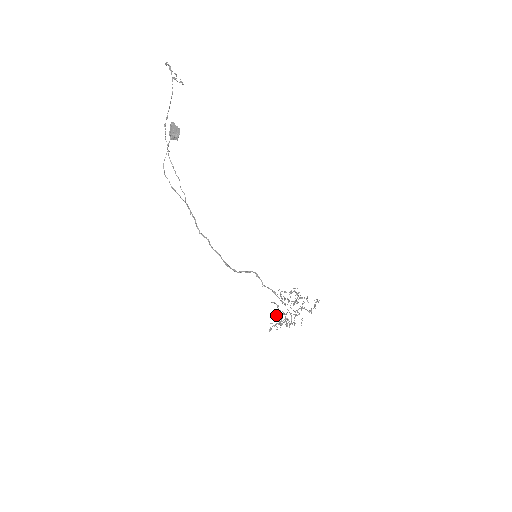
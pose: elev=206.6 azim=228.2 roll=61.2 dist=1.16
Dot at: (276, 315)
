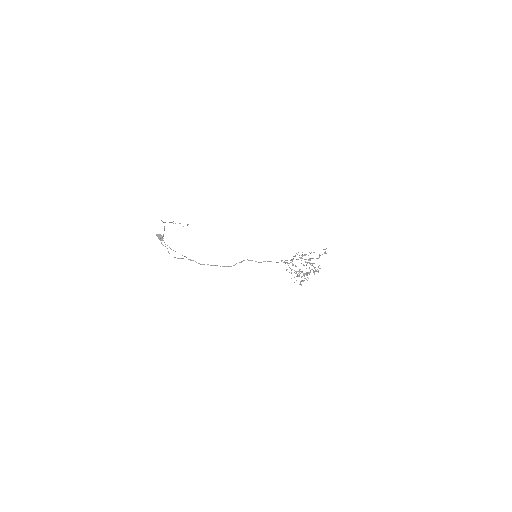
Dot at: occluded
